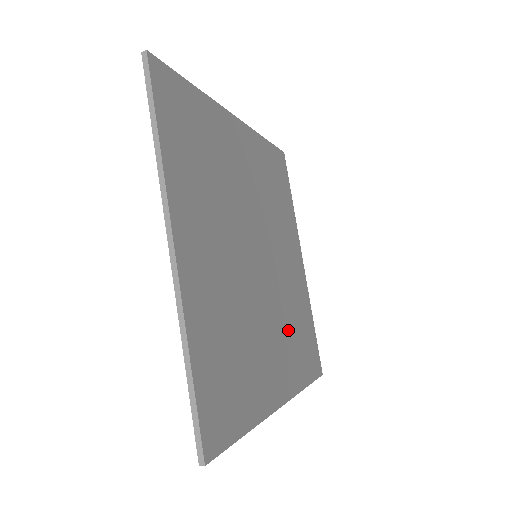
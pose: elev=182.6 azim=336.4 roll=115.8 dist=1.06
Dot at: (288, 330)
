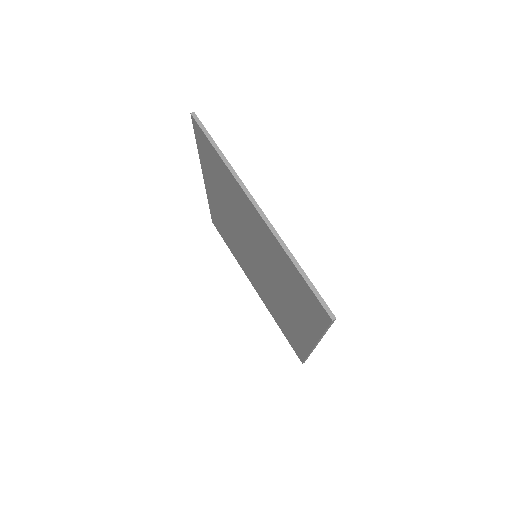
Dot at: occluded
